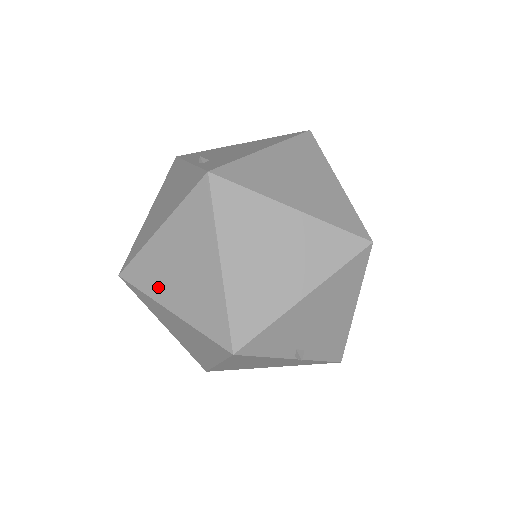
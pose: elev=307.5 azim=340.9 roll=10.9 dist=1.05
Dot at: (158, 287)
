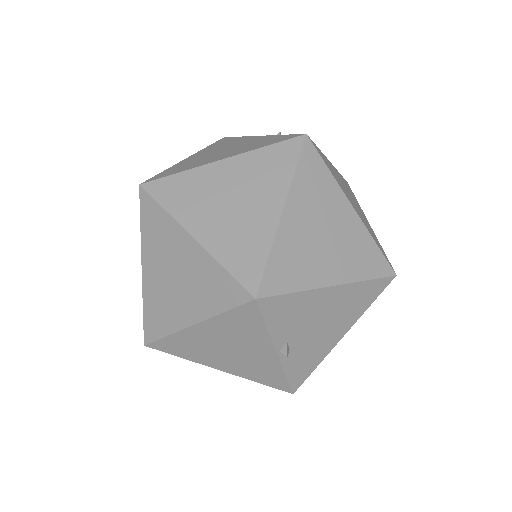
Dot at: (189, 210)
